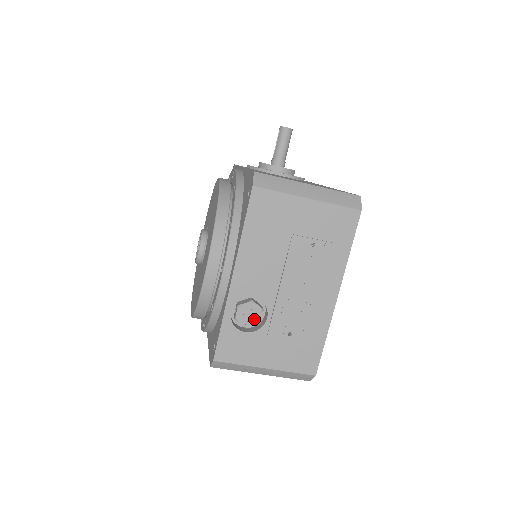
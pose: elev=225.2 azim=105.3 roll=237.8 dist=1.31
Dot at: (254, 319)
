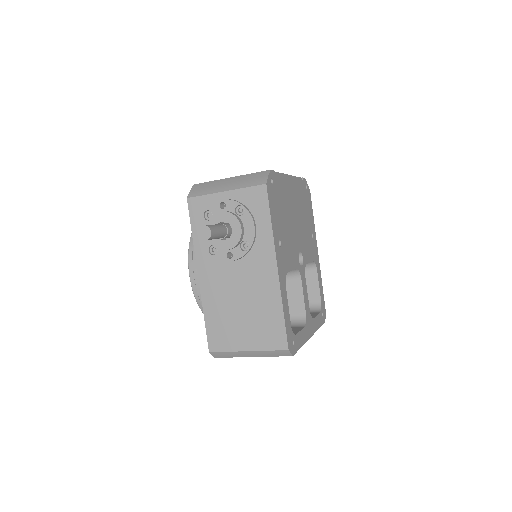
Dot at: occluded
